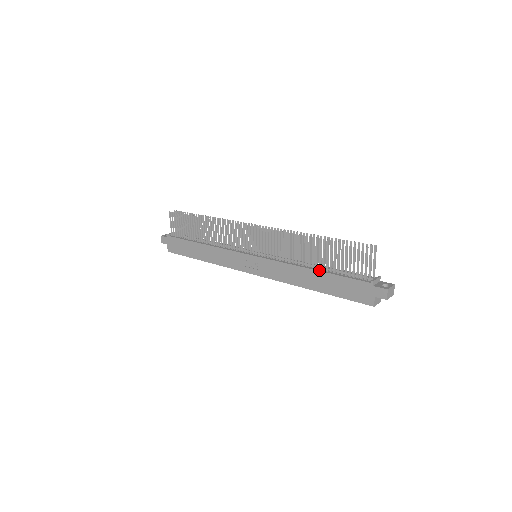
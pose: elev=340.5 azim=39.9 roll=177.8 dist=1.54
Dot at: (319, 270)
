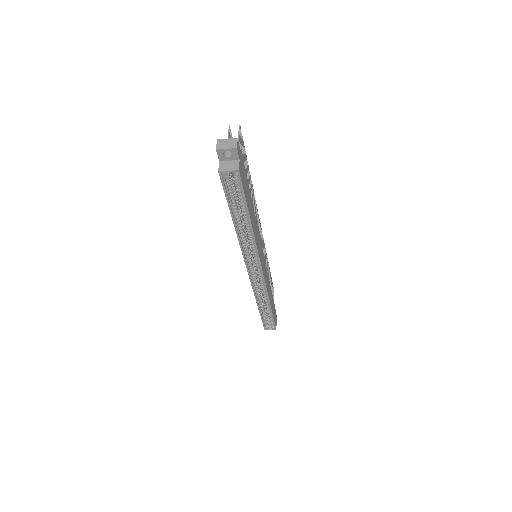
Dot at: occluded
